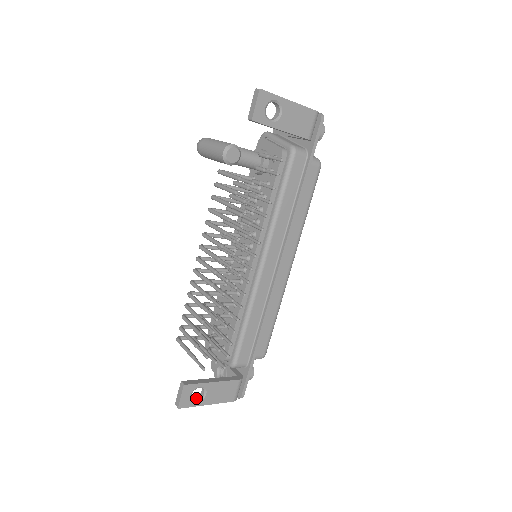
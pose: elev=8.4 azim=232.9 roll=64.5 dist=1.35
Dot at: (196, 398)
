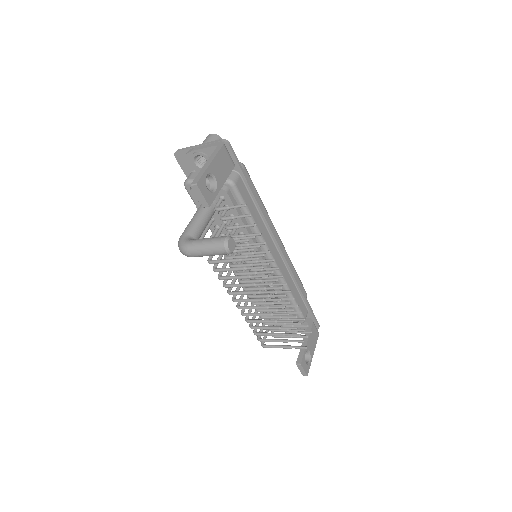
Dot at: (306, 359)
